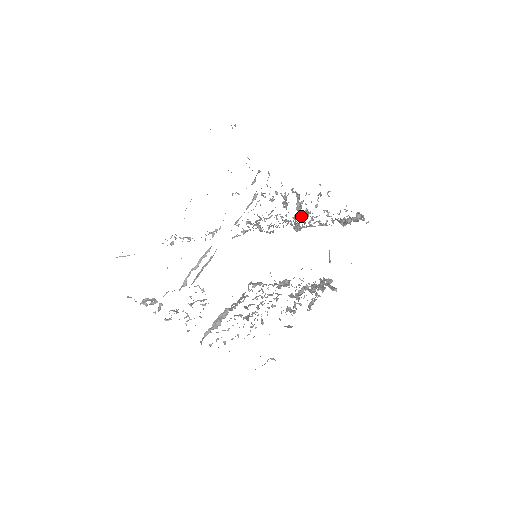
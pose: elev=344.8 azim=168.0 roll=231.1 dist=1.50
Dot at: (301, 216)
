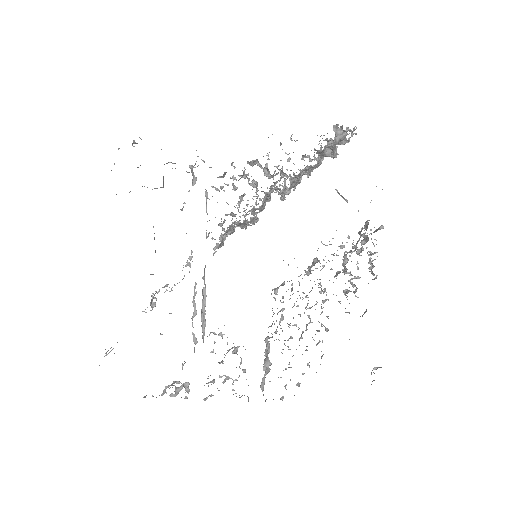
Dot at: (273, 178)
